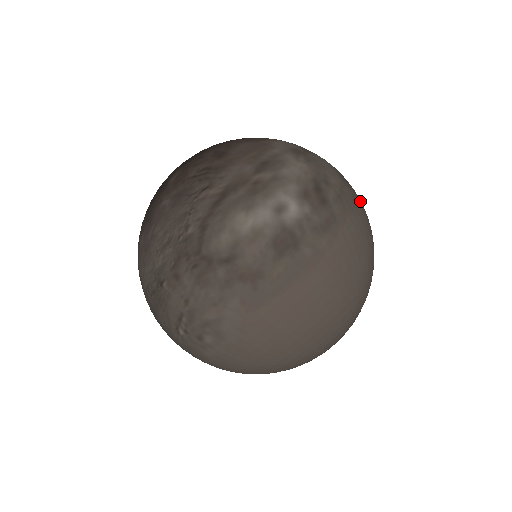
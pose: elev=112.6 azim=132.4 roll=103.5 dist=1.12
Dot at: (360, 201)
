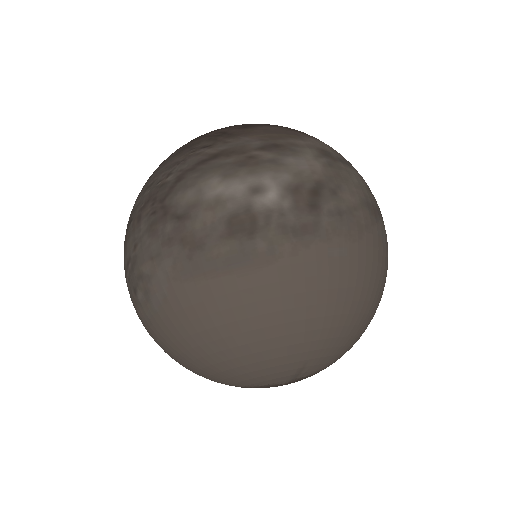
Dot at: (378, 239)
